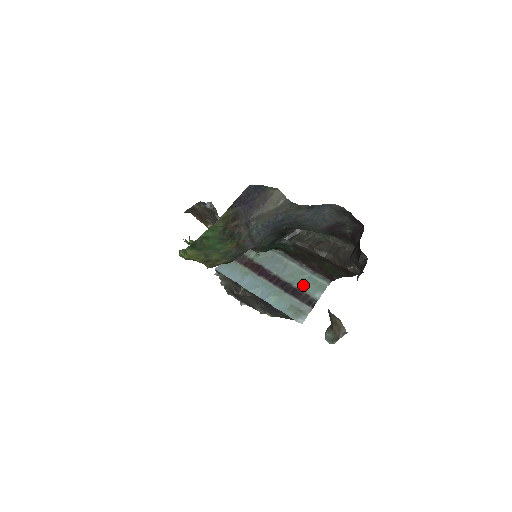
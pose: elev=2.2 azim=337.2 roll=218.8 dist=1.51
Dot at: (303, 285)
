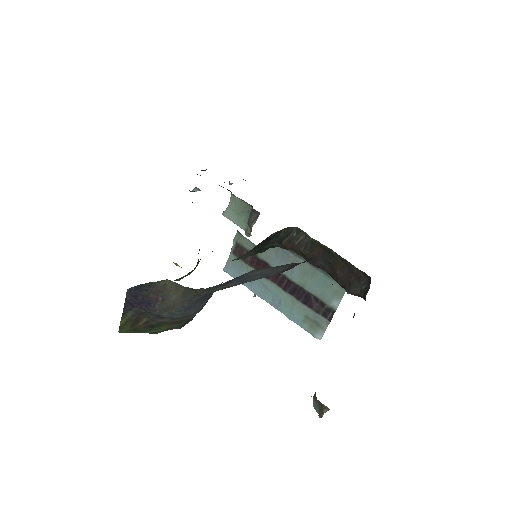
Dot at: (316, 290)
